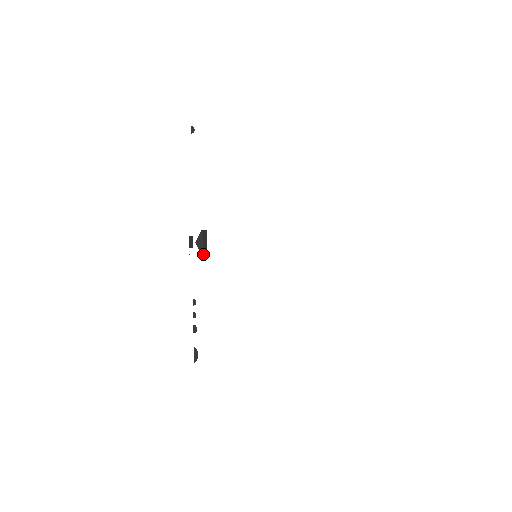
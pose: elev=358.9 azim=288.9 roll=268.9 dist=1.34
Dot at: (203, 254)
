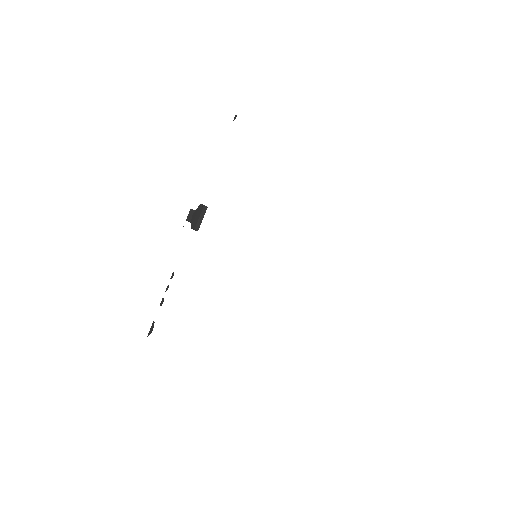
Dot at: (193, 227)
